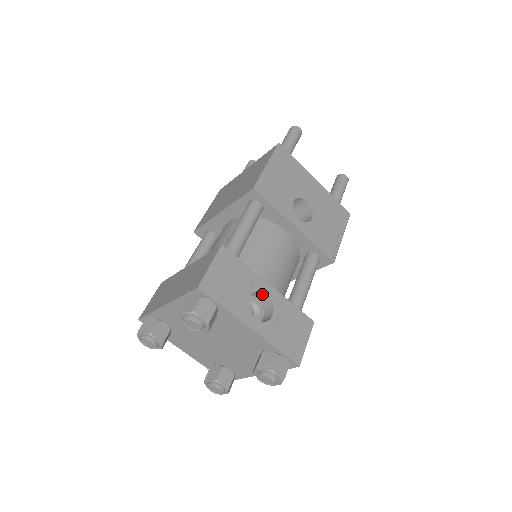
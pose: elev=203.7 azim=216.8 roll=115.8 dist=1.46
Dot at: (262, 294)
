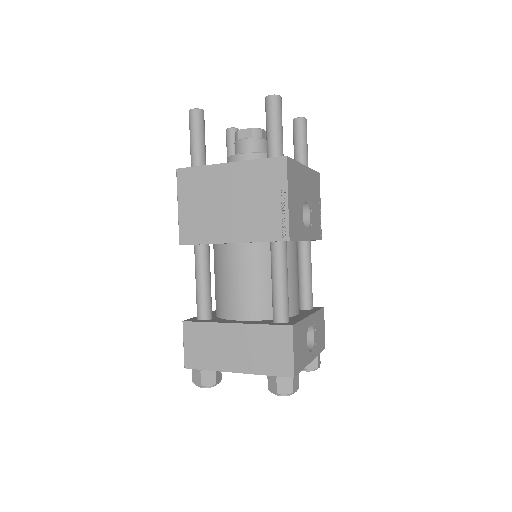
Dot at: occluded
